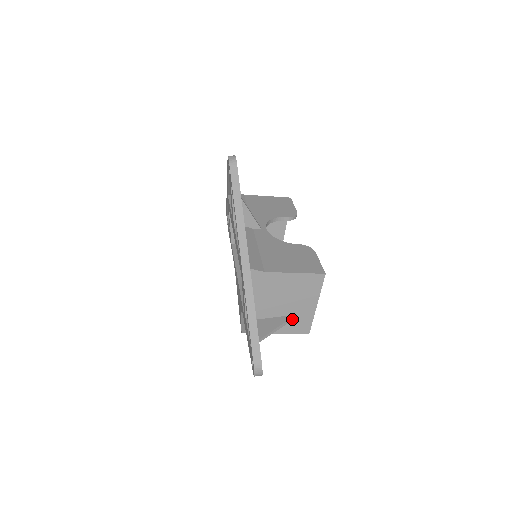
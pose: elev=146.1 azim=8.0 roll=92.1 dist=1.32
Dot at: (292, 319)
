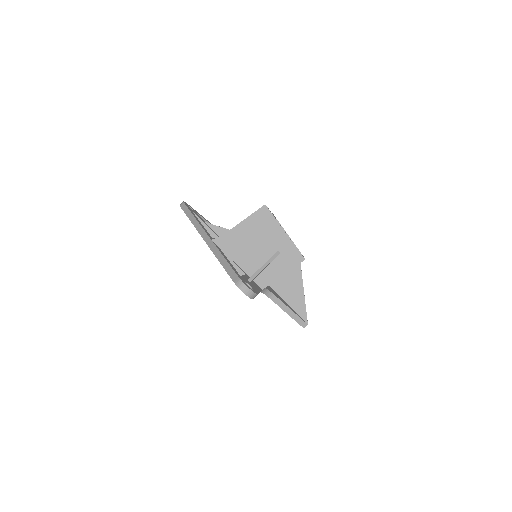
Dot at: (276, 256)
